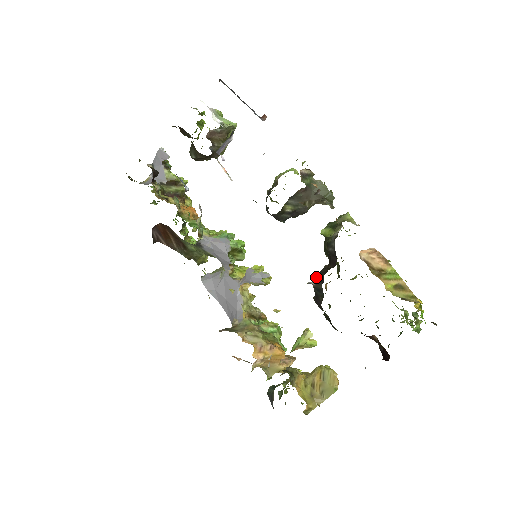
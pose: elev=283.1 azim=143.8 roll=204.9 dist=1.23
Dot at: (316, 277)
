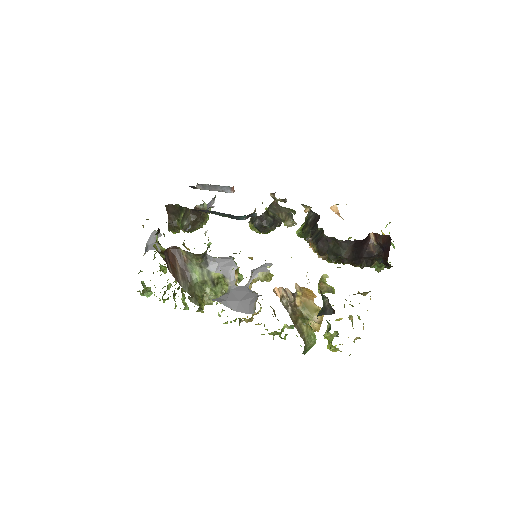
Dot at: occluded
